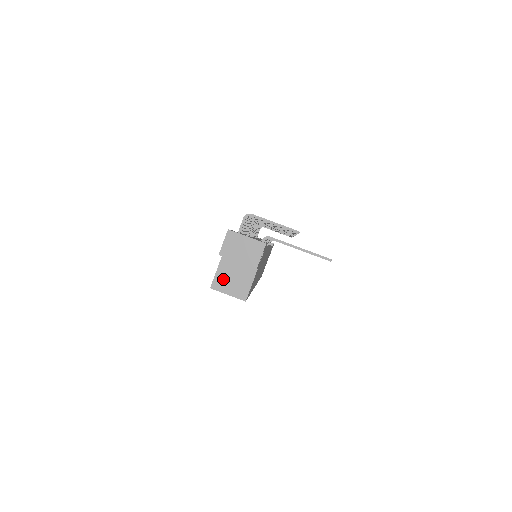
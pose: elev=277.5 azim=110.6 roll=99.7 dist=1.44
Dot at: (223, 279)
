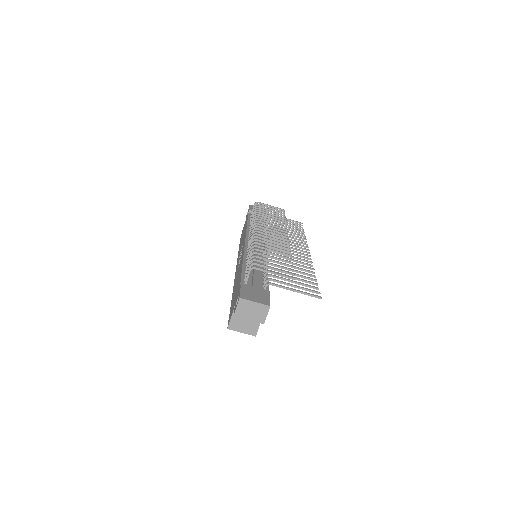
Dot at: (237, 322)
